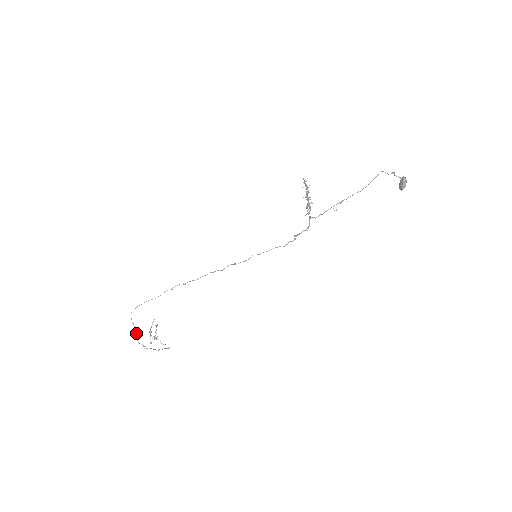
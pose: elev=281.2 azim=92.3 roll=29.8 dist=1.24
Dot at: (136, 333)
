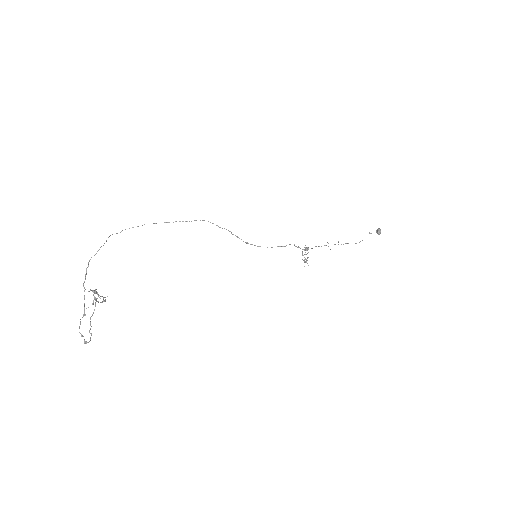
Dot at: occluded
